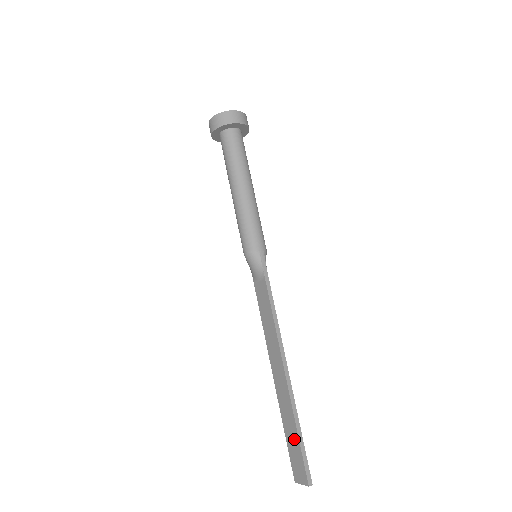
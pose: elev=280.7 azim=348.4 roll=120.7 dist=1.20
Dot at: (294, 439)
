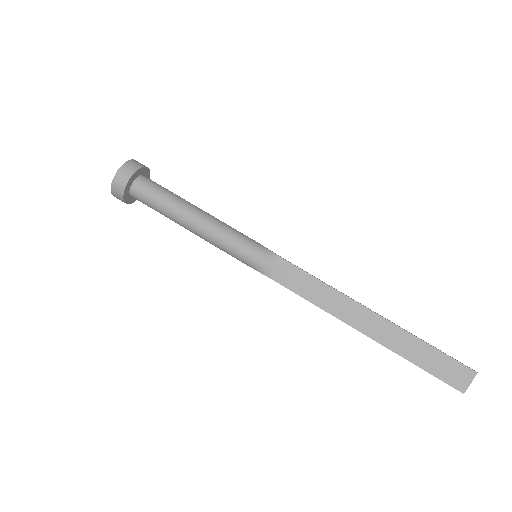
Dot at: (430, 355)
